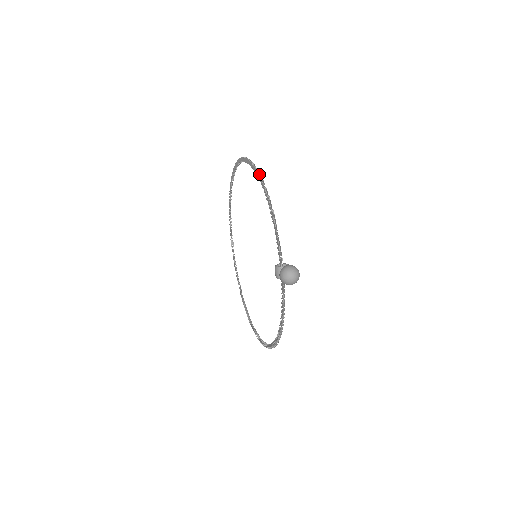
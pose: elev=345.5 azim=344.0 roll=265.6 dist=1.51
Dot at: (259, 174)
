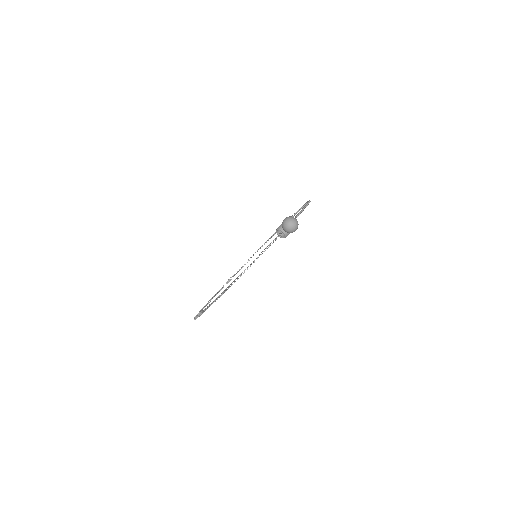
Dot at: occluded
